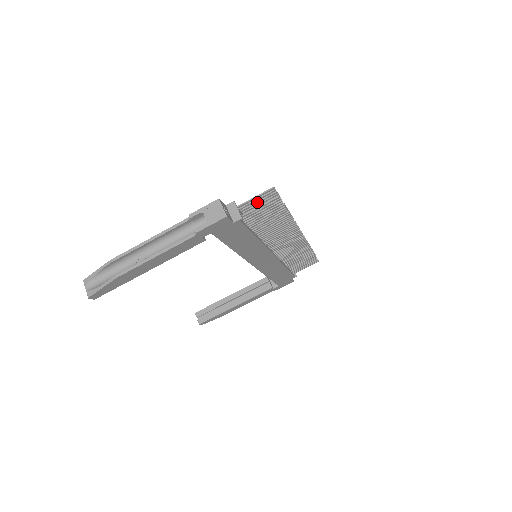
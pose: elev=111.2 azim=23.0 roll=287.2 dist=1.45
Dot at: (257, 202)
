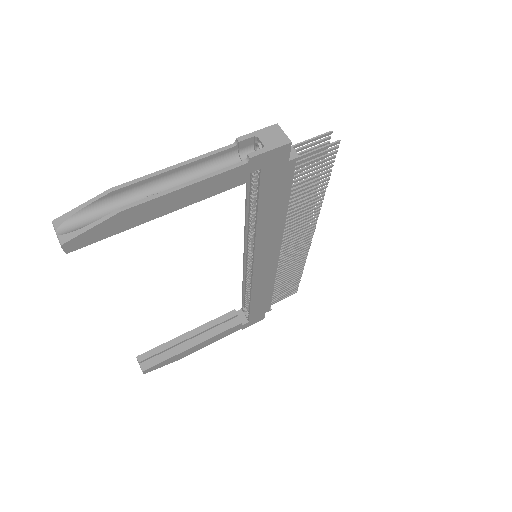
Dot at: (306, 150)
